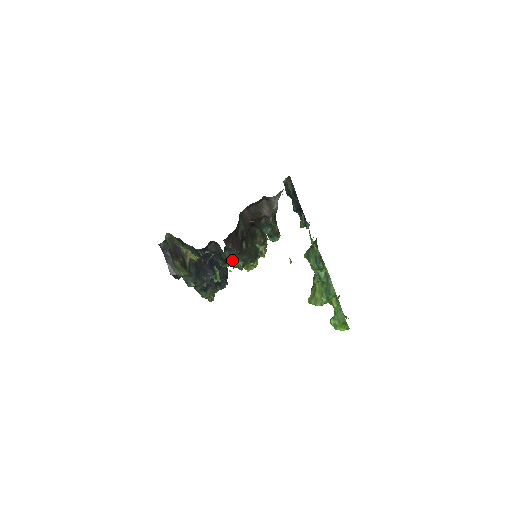
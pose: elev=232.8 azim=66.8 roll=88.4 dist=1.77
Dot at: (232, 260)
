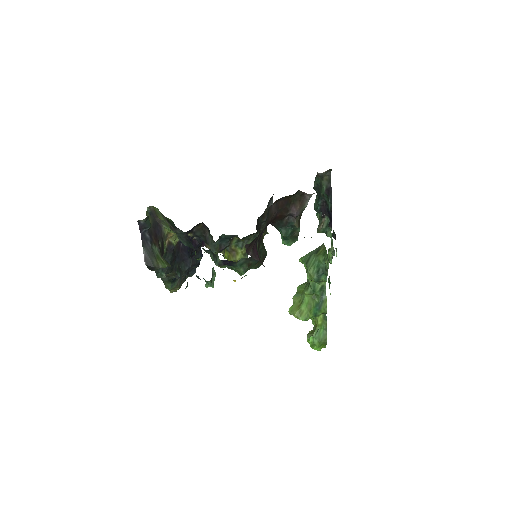
Dot at: (236, 263)
